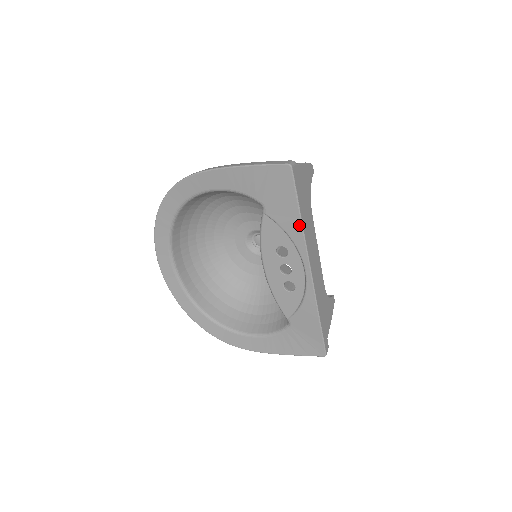
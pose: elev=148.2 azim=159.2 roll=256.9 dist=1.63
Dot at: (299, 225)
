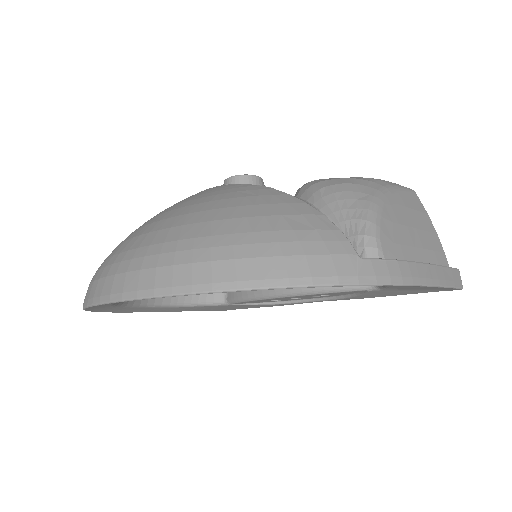
Dot at: occluded
